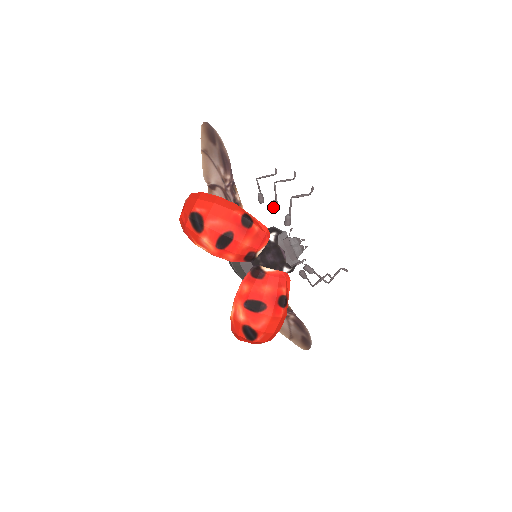
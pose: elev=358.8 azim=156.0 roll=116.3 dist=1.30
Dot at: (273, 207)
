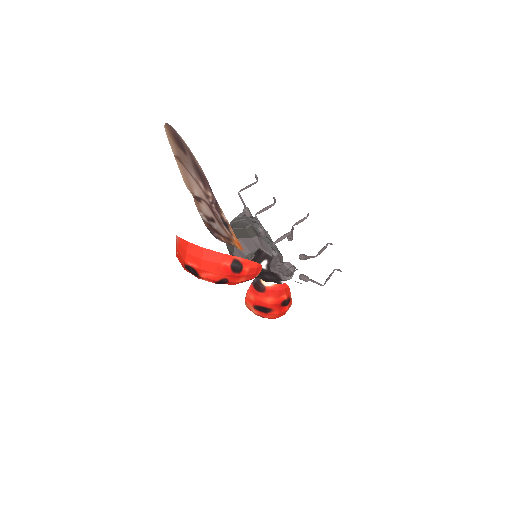
Dot at: occluded
